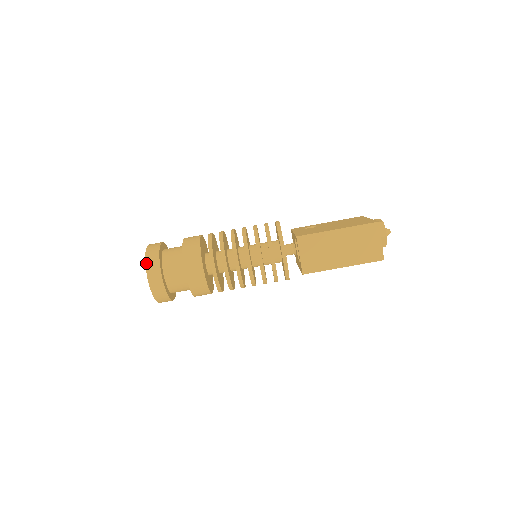
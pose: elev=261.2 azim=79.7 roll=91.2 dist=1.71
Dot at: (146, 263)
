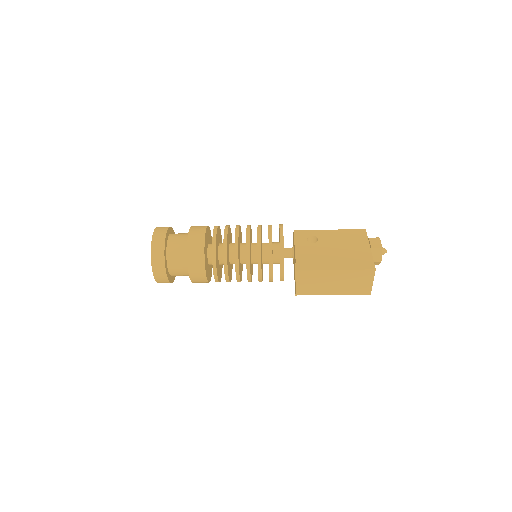
Dot at: (152, 261)
